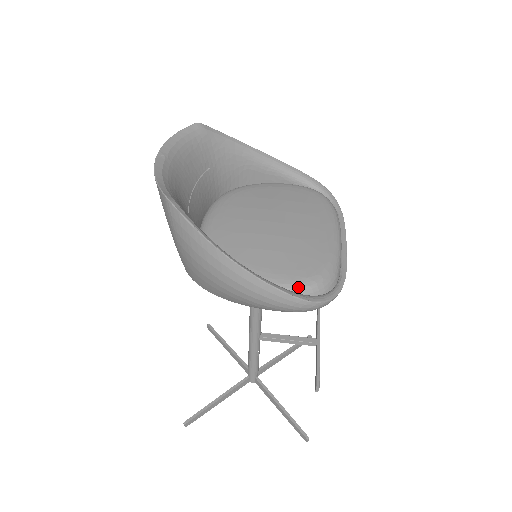
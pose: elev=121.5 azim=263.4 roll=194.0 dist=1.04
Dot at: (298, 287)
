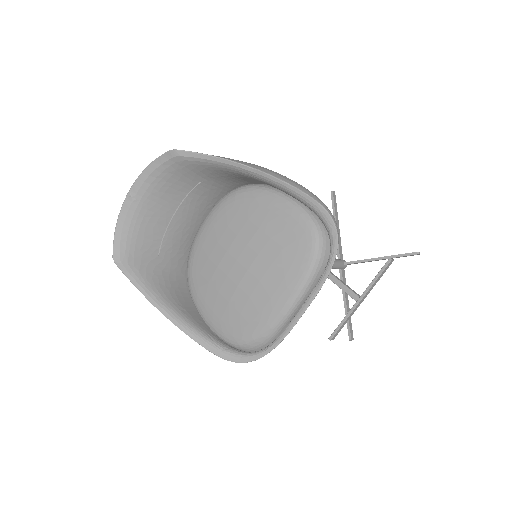
Dot at: (225, 340)
